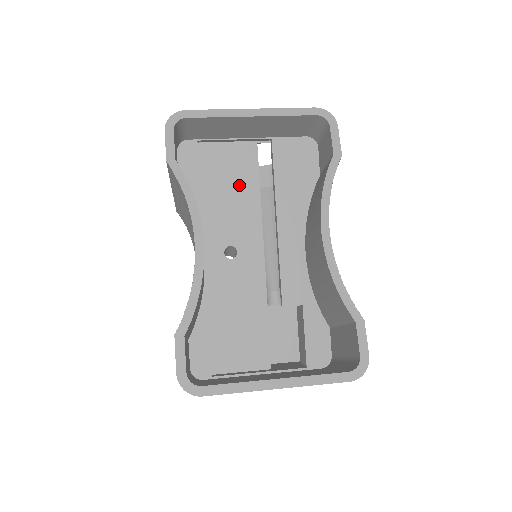
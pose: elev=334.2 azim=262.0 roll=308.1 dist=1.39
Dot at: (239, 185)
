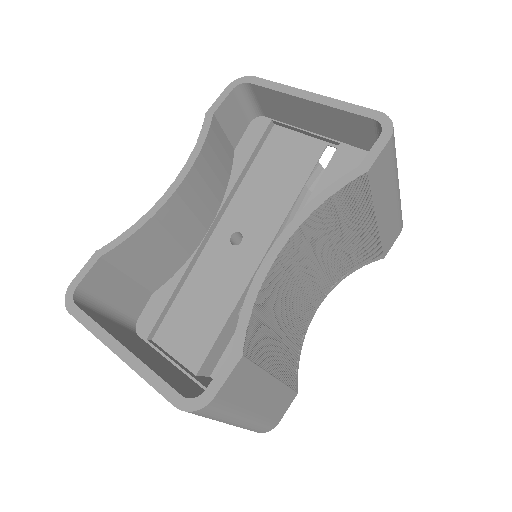
Dot at: (284, 178)
